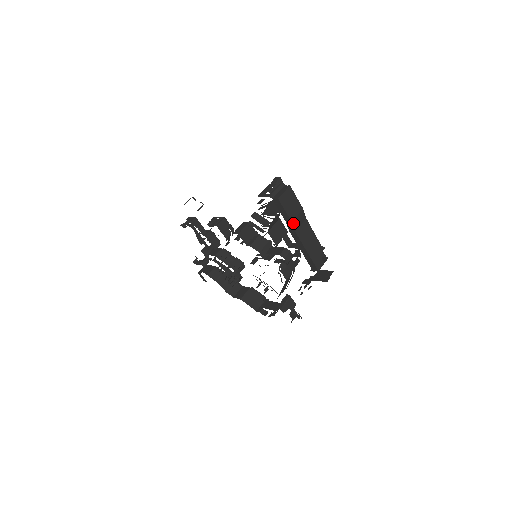
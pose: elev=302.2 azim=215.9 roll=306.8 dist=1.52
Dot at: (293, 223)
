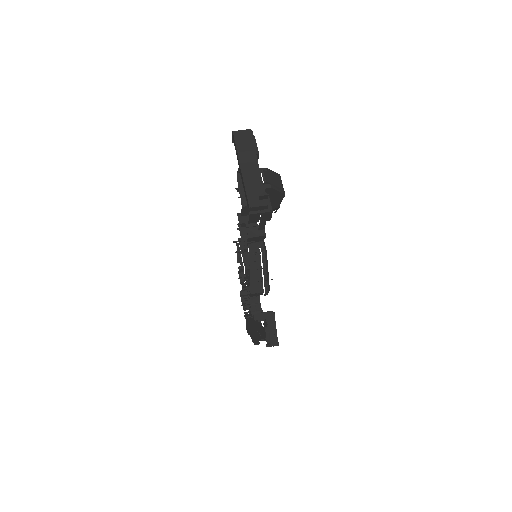
Dot at: (239, 155)
